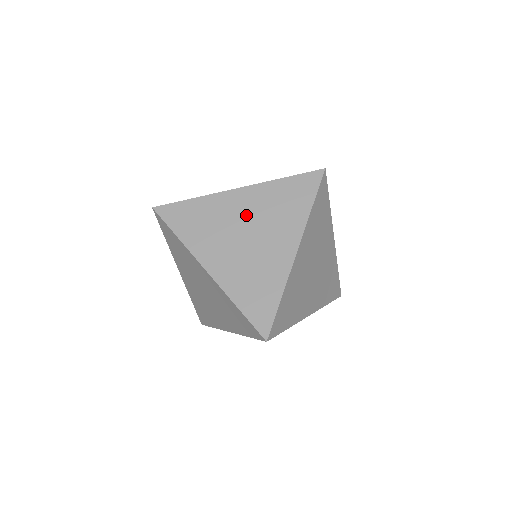
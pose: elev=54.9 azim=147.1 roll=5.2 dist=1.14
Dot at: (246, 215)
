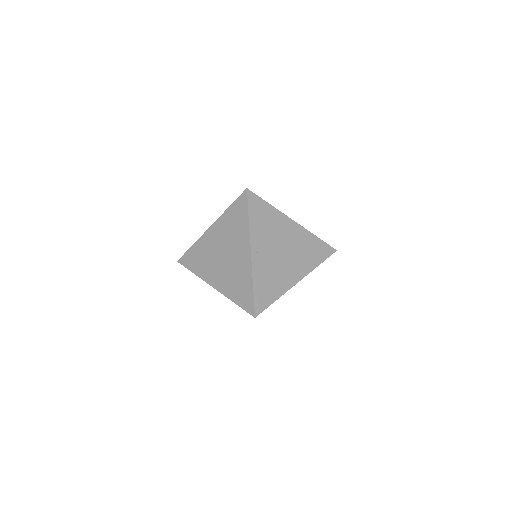
Dot at: (289, 240)
